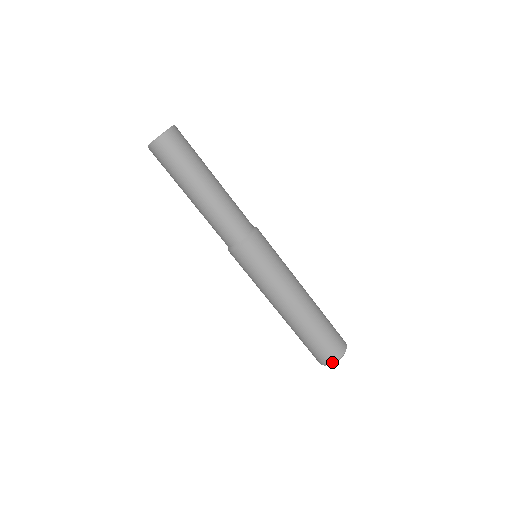
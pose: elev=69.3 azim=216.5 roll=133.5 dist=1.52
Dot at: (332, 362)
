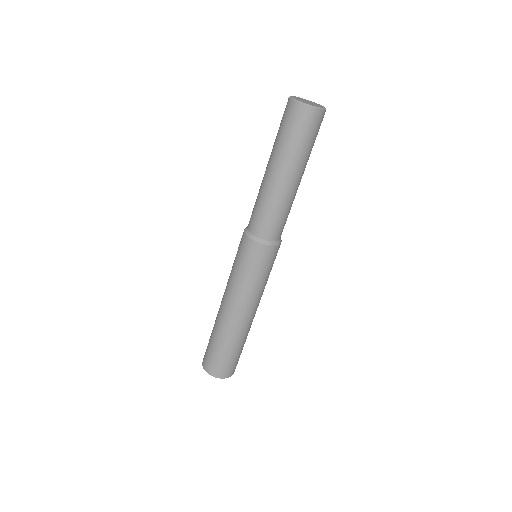
Dot at: (213, 375)
